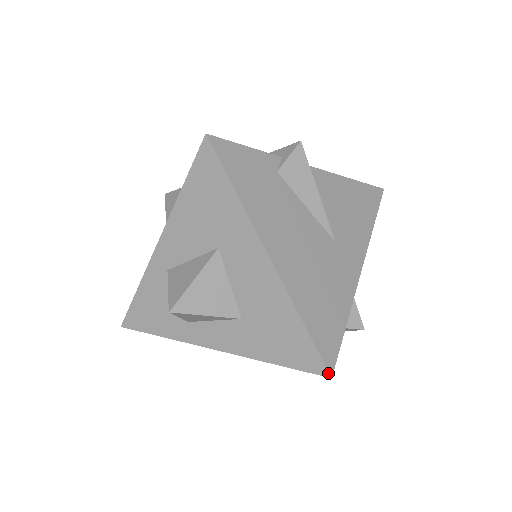
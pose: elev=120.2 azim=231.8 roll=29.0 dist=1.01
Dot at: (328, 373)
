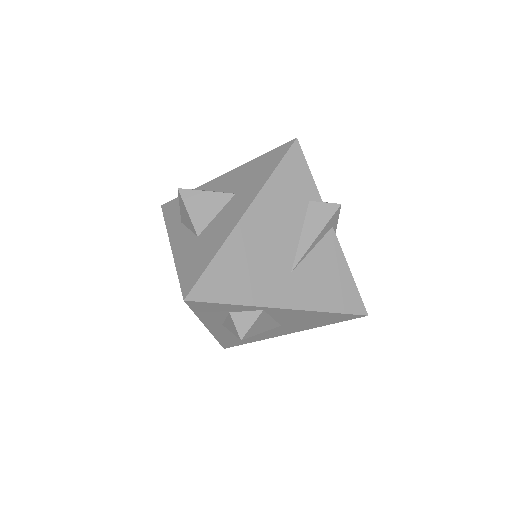
Dot at: (186, 296)
